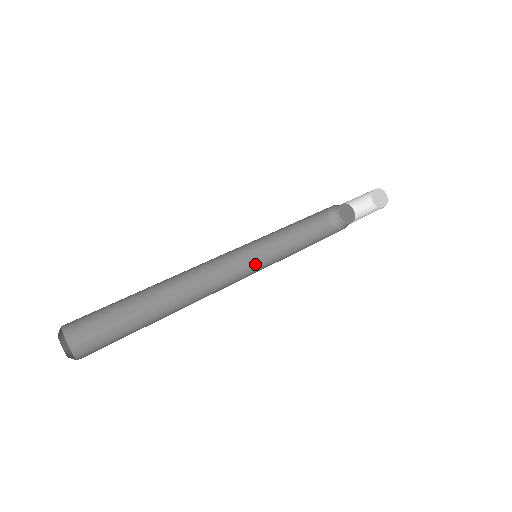
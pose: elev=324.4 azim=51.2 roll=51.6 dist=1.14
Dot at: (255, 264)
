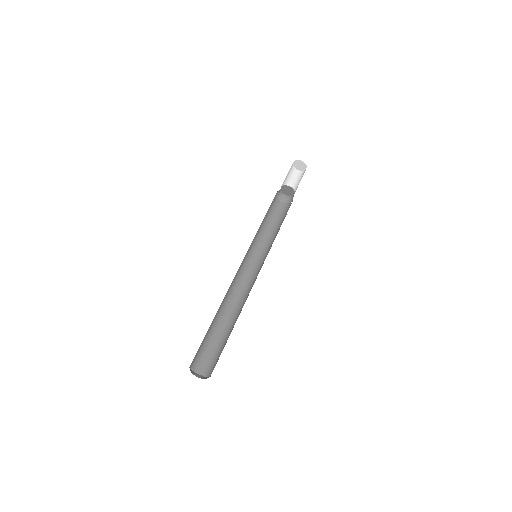
Dot at: (250, 256)
